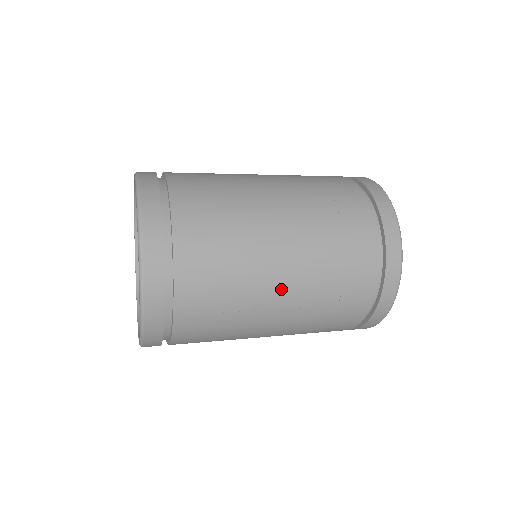
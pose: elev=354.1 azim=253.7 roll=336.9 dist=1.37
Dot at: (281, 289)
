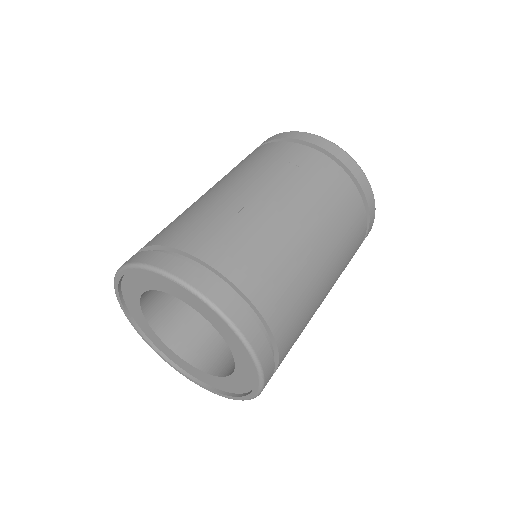
Dot at: (321, 254)
